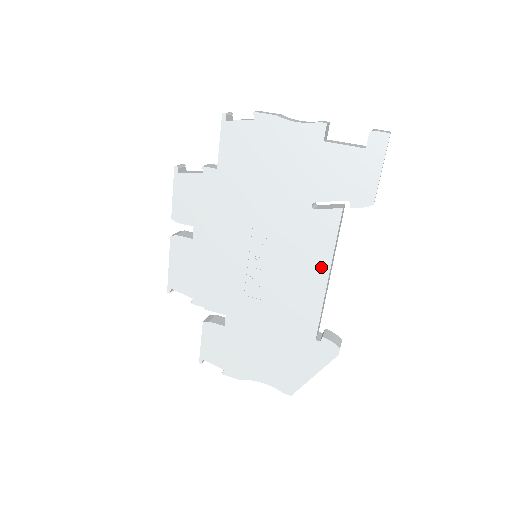
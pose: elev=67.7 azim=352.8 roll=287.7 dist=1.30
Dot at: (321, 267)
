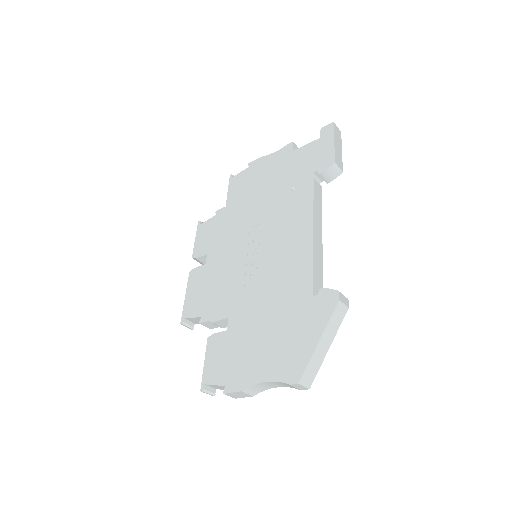
Dot at: (305, 227)
